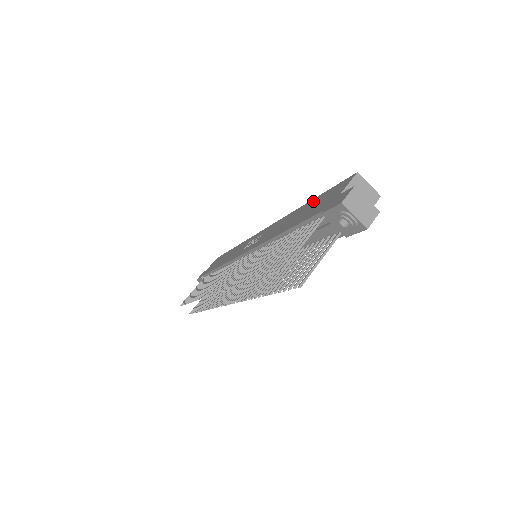
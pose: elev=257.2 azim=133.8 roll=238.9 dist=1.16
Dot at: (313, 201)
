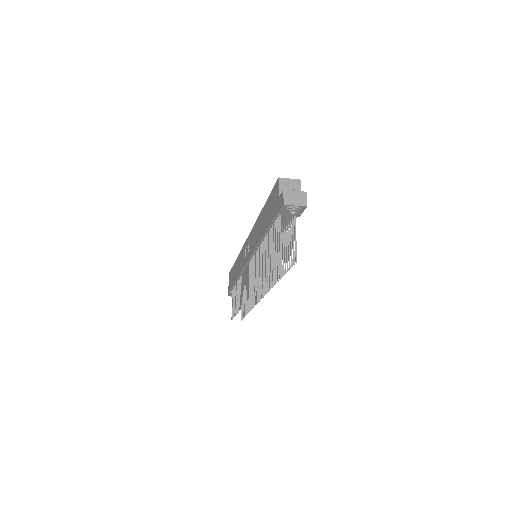
Dot at: (266, 206)
